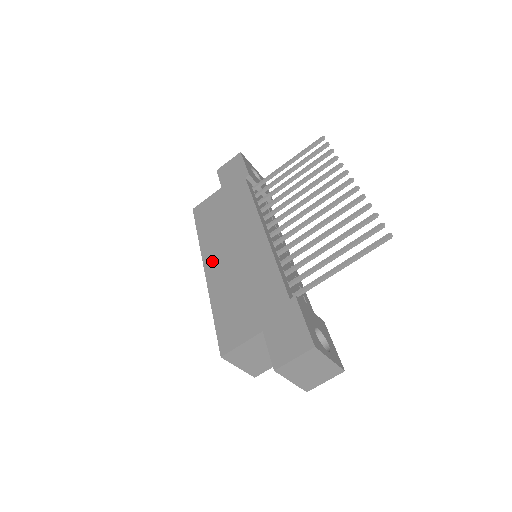
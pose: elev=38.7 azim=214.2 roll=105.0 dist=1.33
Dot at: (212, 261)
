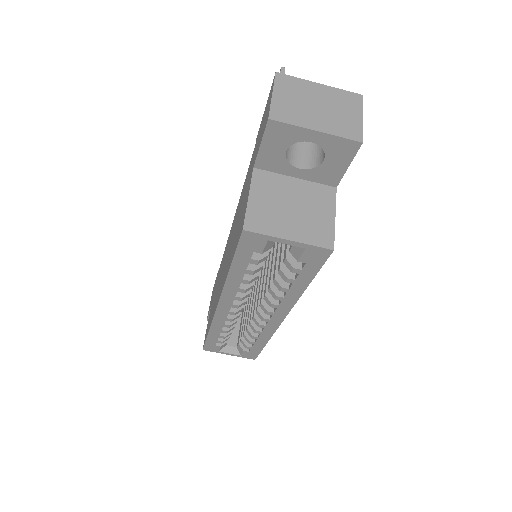
Dot at: (218, 295)
